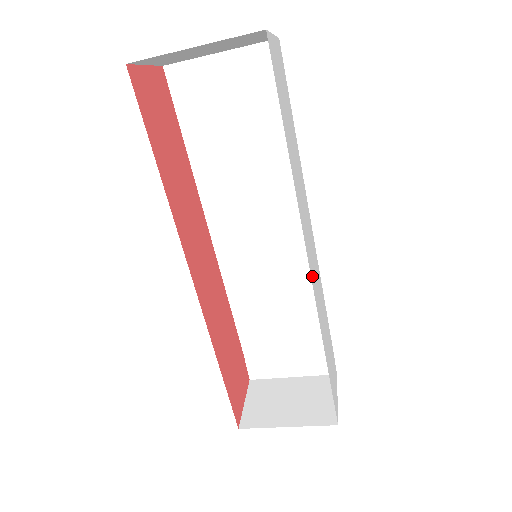
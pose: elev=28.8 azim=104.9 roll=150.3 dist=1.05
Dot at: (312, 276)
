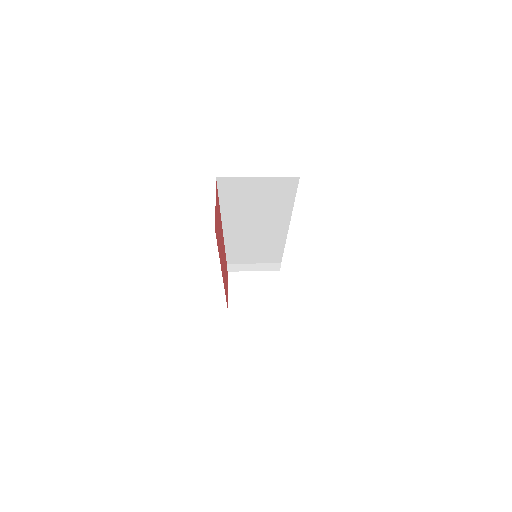
Dot at: occluded
